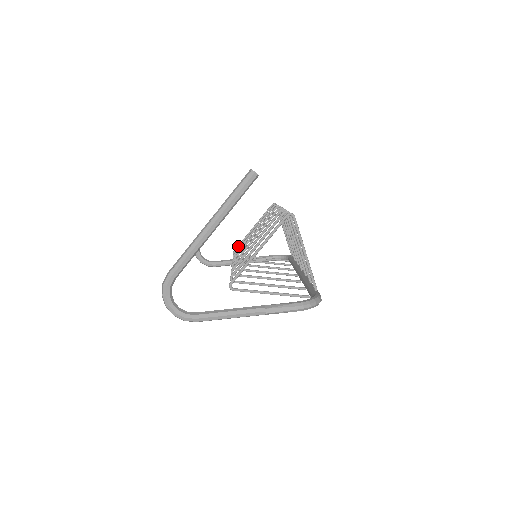
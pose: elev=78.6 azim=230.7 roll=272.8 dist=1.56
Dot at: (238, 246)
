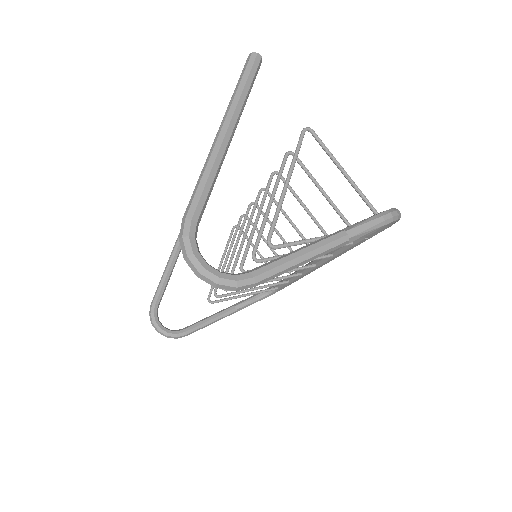
Dot at: (211, 289)
